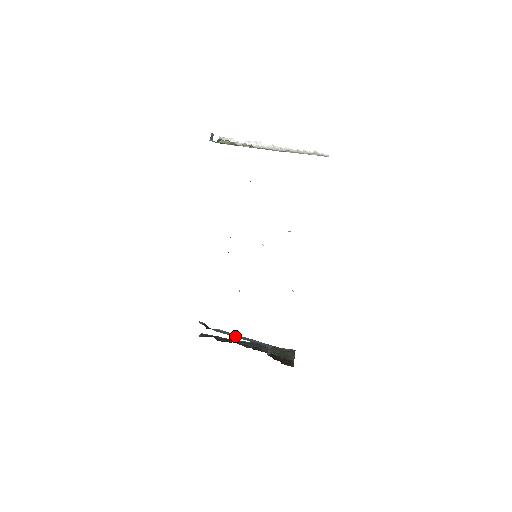
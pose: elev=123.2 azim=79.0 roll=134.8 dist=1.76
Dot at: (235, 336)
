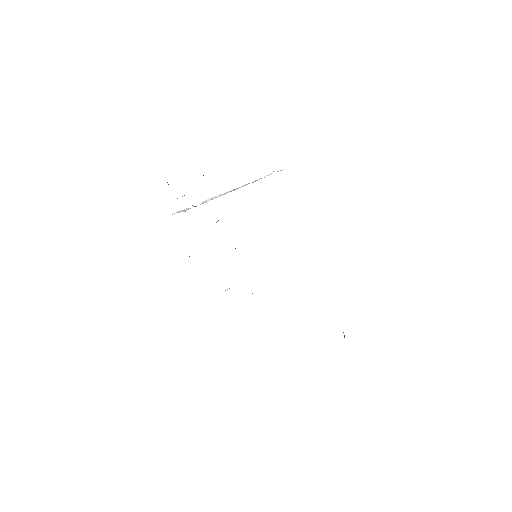
Dot at: occluded
